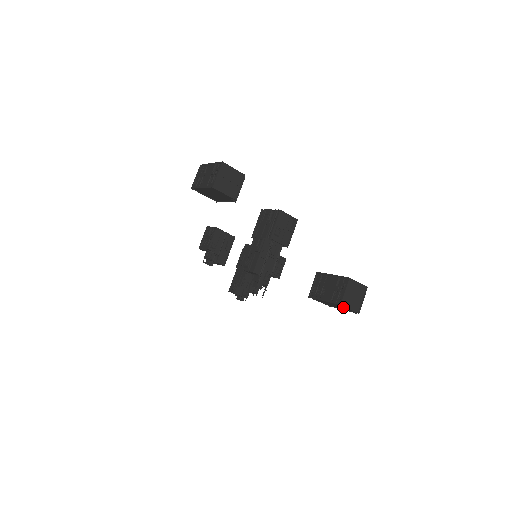
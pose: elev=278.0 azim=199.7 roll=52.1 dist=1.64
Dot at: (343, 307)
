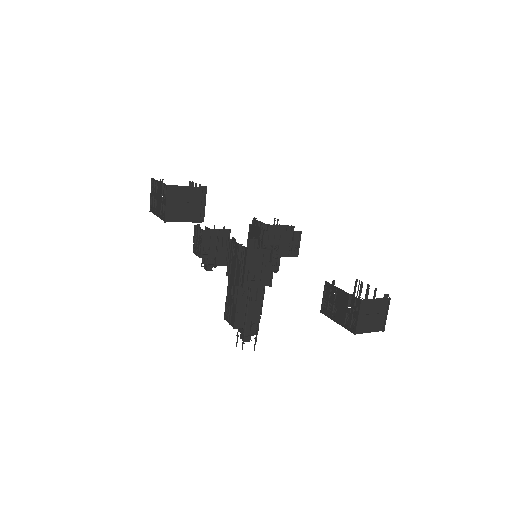
Dot at: occluded
